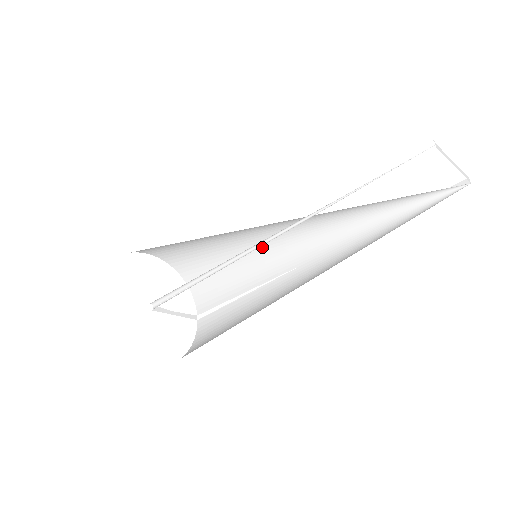
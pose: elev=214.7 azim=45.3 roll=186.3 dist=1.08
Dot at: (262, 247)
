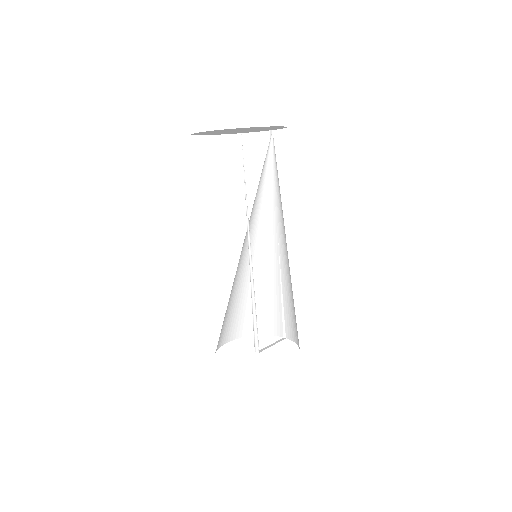
Dot at: (258, 262)
